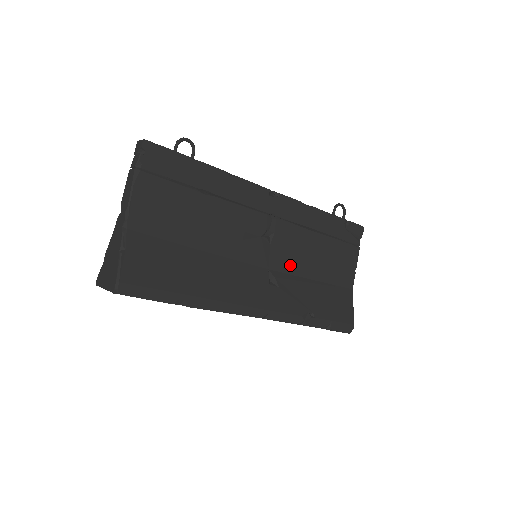
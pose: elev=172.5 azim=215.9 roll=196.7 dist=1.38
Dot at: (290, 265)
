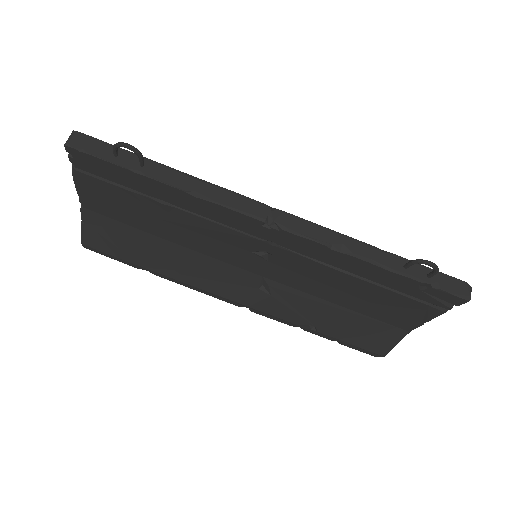
Dot at: (298, 283)
